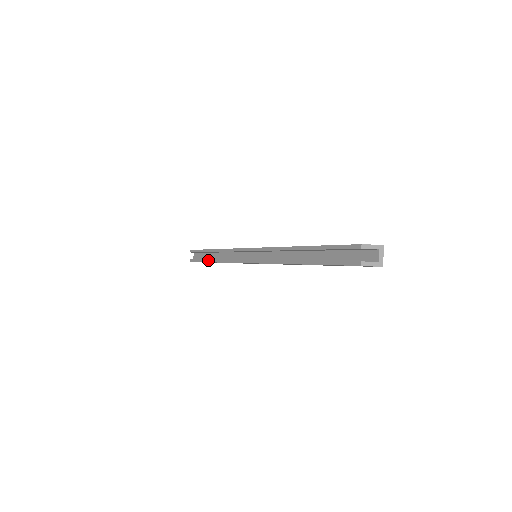
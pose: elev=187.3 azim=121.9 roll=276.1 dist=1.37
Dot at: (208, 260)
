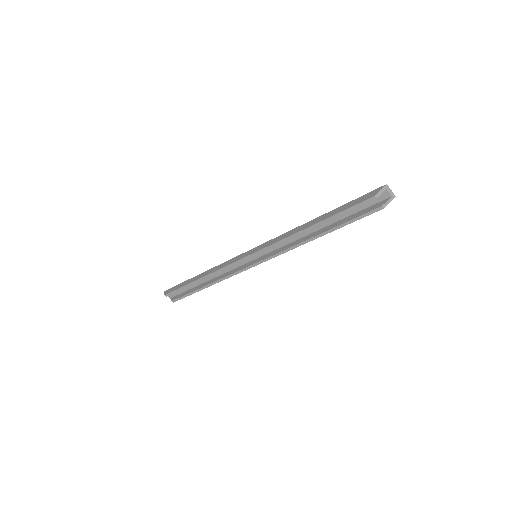
Dot at: (199, 289)
